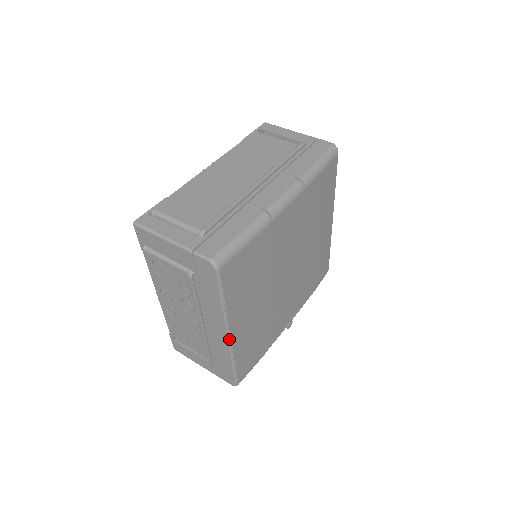
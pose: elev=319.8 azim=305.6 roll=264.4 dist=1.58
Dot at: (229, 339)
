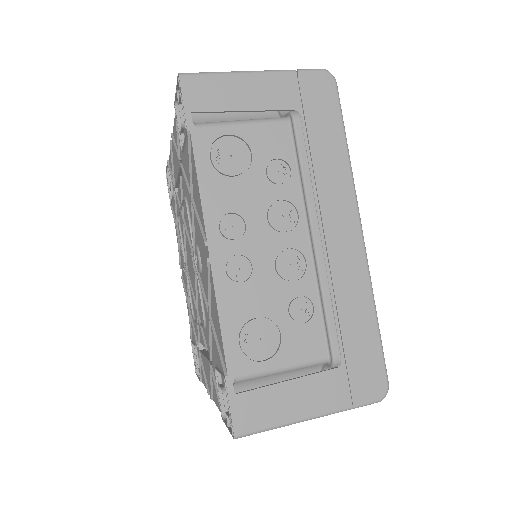
Dot at: (363, 238)
